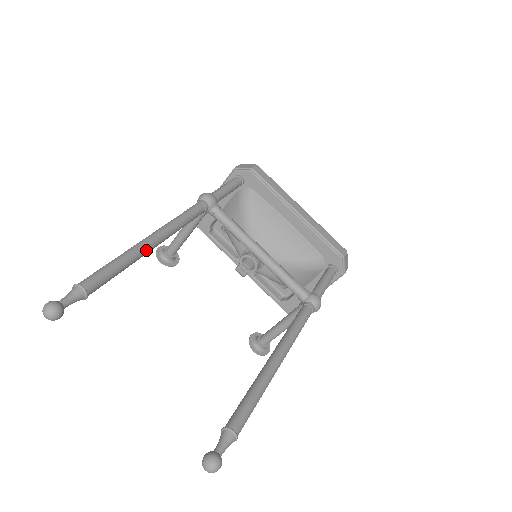
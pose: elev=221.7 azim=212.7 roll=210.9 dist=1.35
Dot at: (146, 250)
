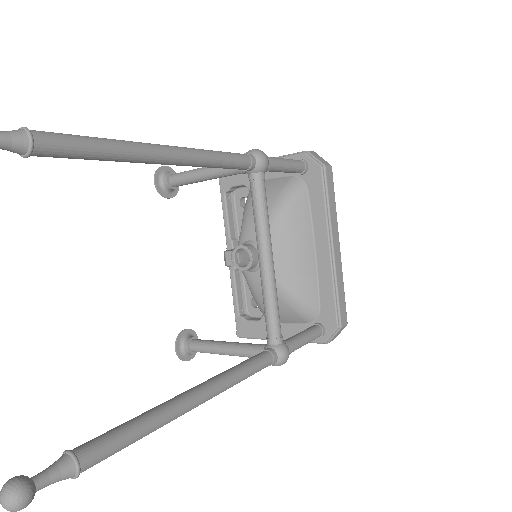
Dot at: (151, 159)
